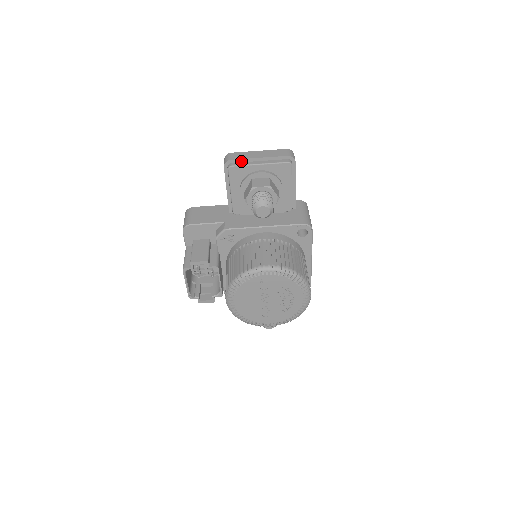
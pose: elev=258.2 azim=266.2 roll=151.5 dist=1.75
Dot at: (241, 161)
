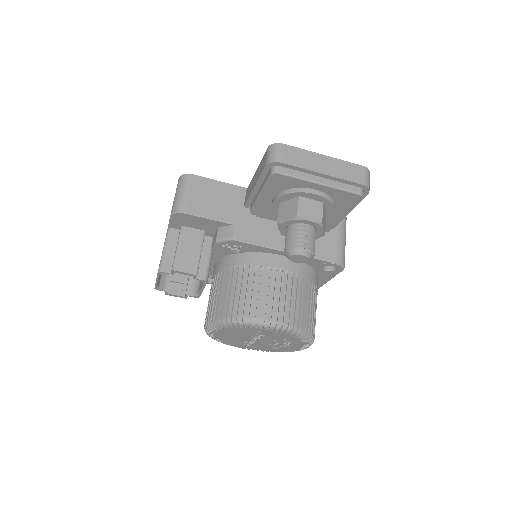
Dot at: (294, 168)
